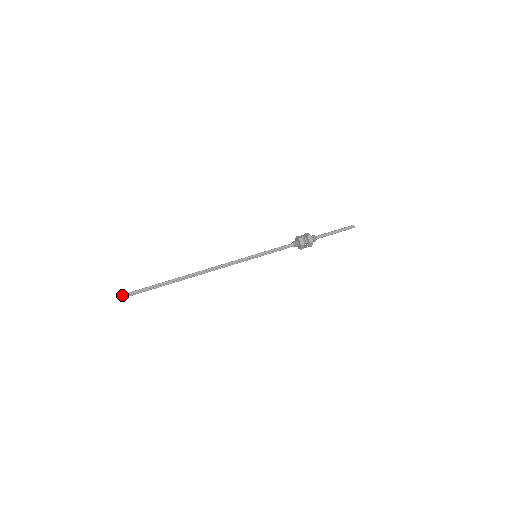
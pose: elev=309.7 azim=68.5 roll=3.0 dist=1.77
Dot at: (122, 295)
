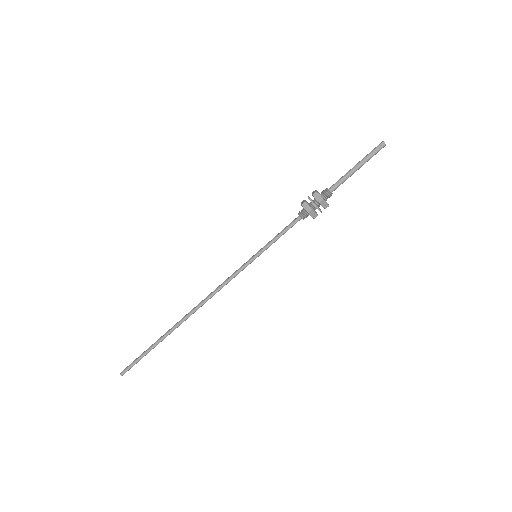
Dot at: (125, 372)
